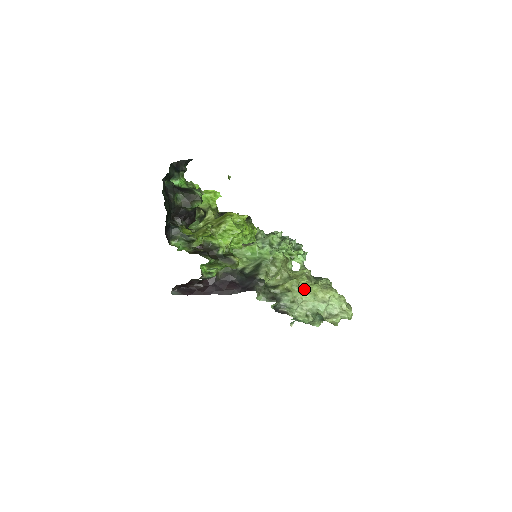
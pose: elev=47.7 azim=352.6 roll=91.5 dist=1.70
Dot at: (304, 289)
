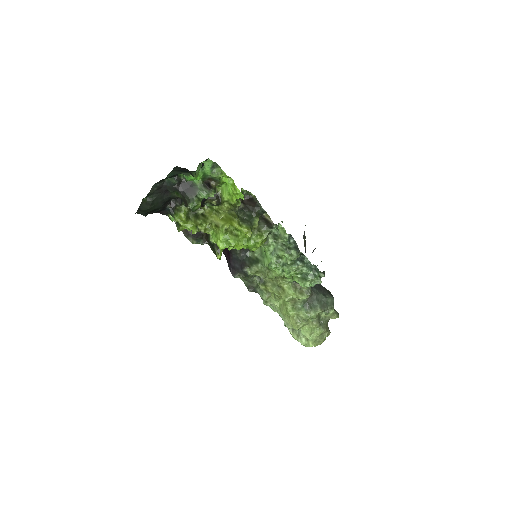
Dot at: (282, 304)
